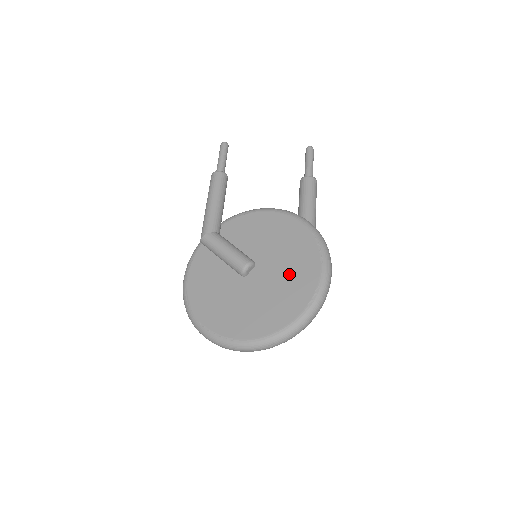
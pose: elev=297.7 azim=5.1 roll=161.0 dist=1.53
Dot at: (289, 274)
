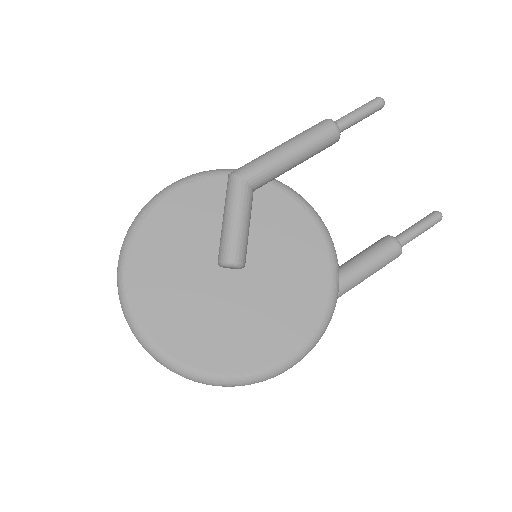
Dot at: (255, 322)
